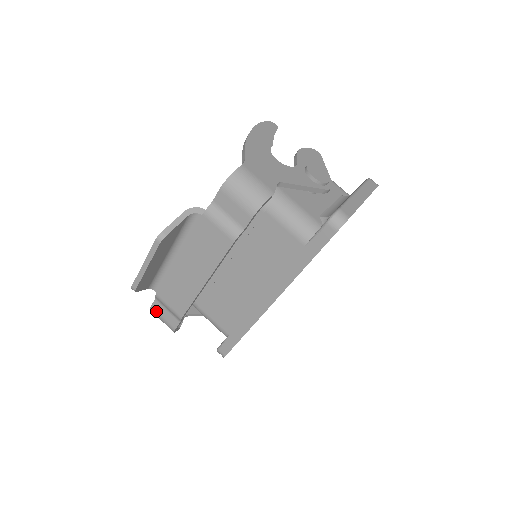
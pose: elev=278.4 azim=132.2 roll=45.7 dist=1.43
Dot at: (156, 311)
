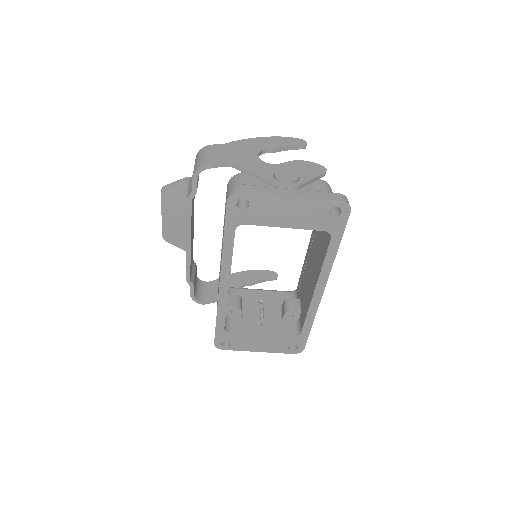
Dot at: occluded
